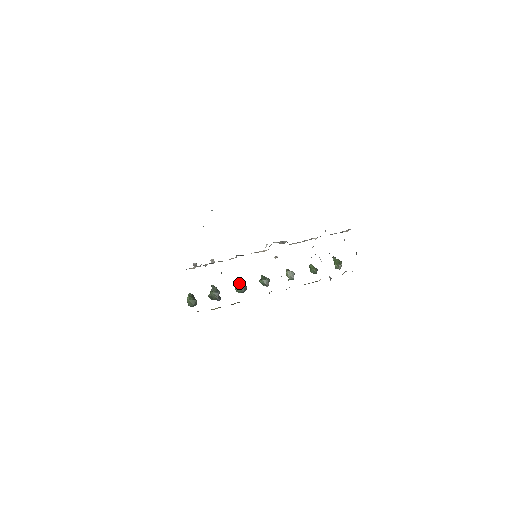
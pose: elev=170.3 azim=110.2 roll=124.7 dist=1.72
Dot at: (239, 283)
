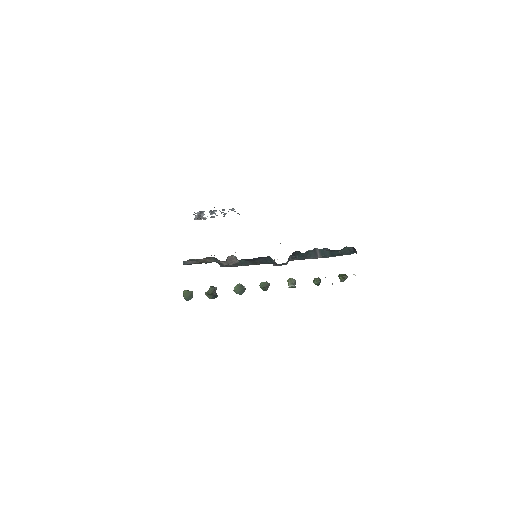
Dot at: occluded
